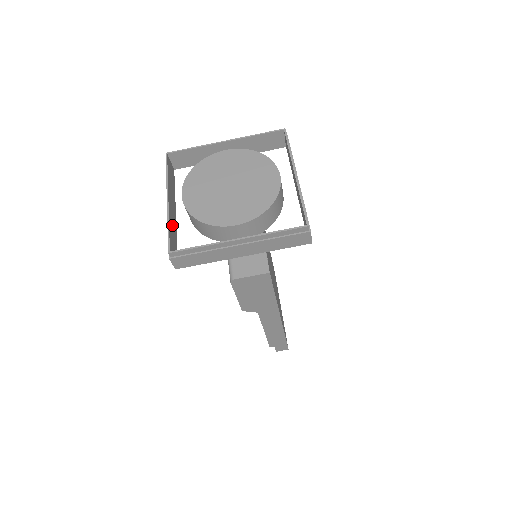
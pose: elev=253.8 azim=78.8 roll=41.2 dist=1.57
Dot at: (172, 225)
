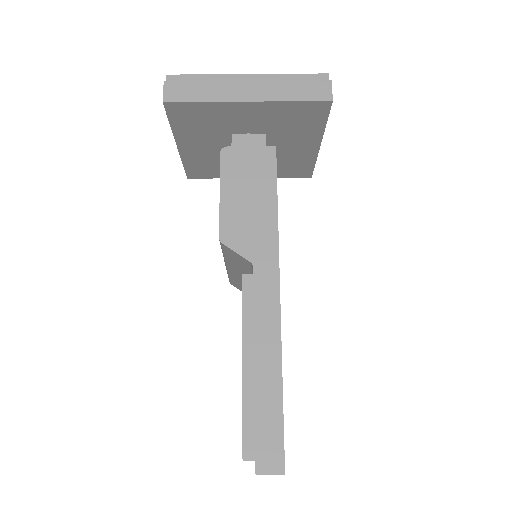
Dot at: occluded
